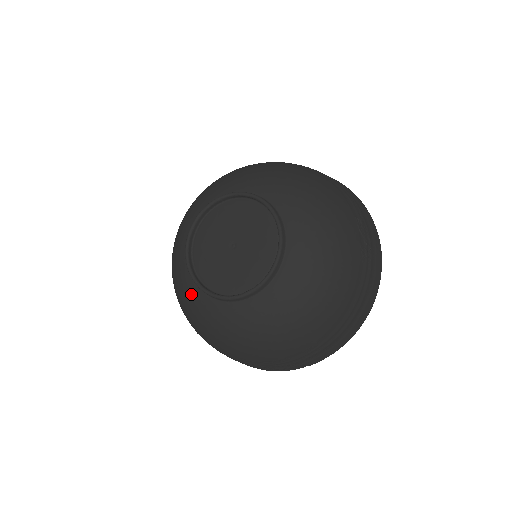
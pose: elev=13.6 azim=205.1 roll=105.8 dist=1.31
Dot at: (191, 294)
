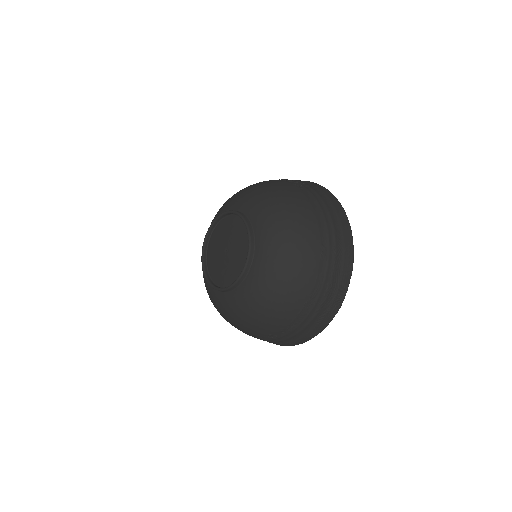
Dot at: (233, 302)
